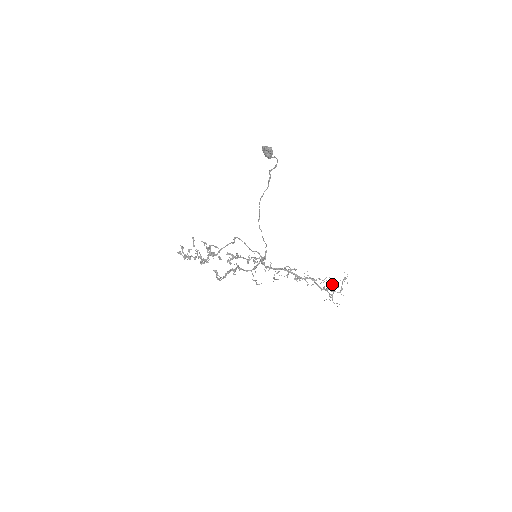
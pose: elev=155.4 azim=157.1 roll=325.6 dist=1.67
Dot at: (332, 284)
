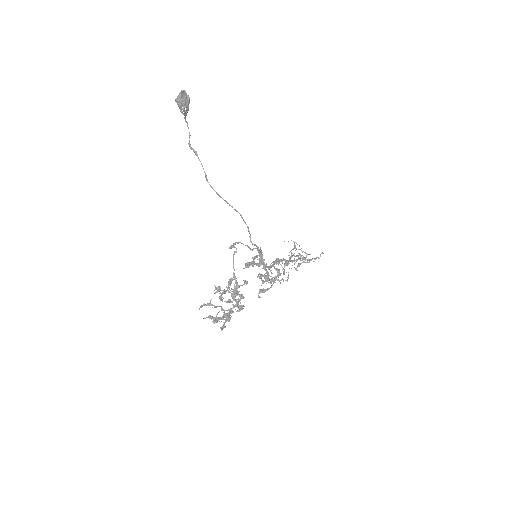
Dot at: (298, 255)
